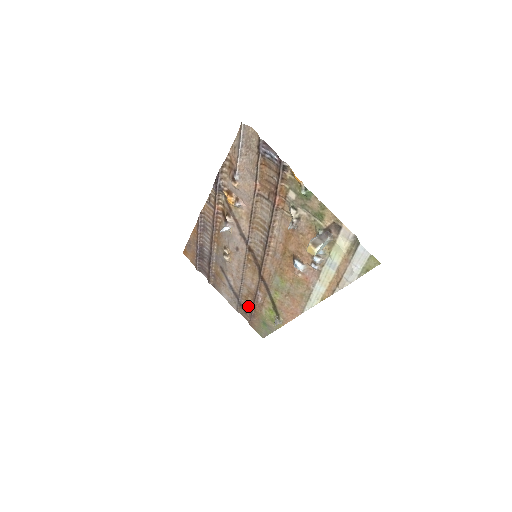
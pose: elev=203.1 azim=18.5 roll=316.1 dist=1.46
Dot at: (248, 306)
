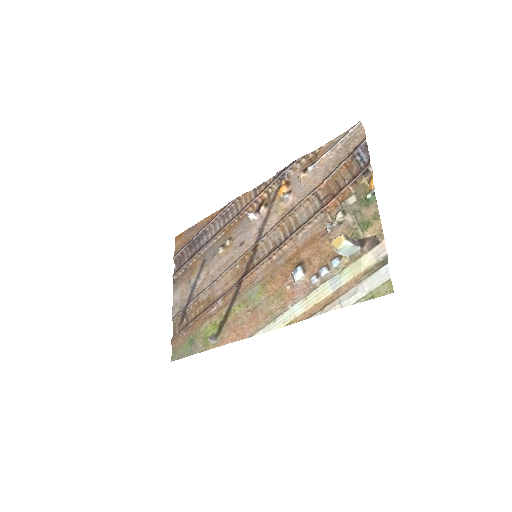
Dot at: (191, 316)
